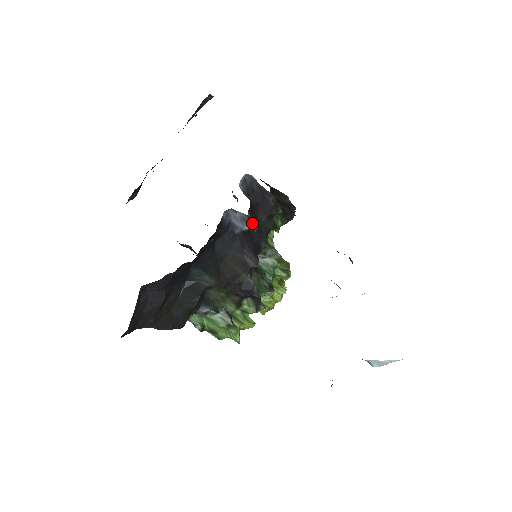
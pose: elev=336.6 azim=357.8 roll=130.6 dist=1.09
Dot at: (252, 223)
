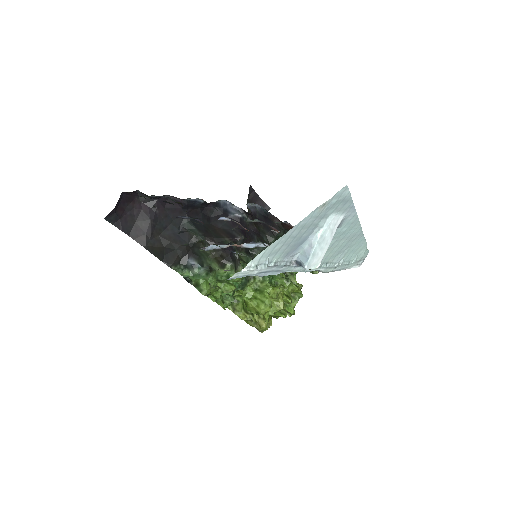
Dot at: (251, 225)
